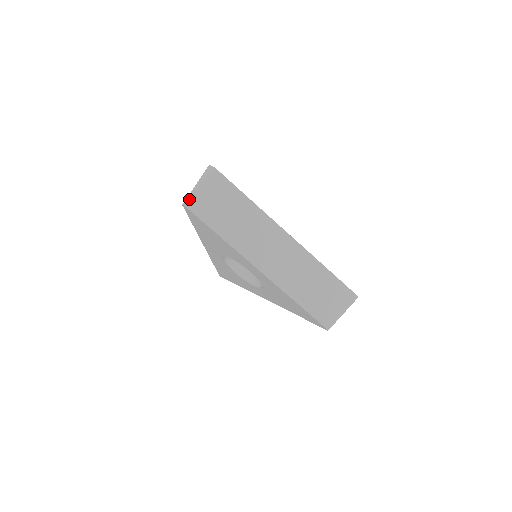
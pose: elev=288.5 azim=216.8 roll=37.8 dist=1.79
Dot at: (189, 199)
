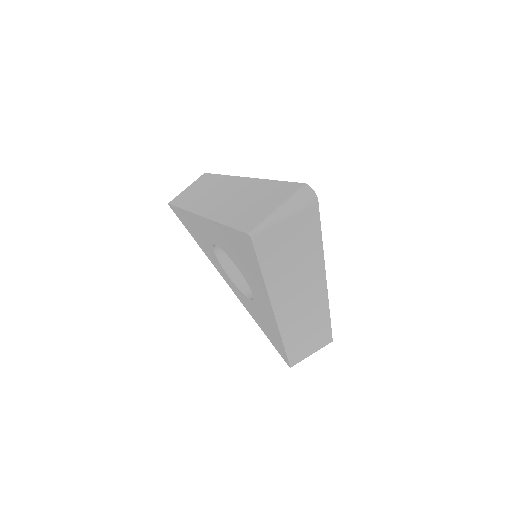
Dot at: (262, 231)
